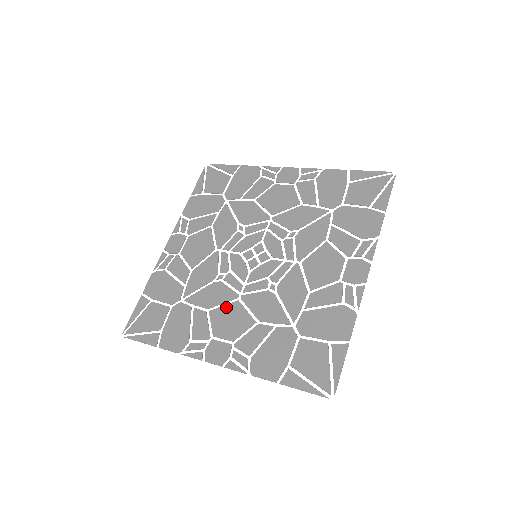
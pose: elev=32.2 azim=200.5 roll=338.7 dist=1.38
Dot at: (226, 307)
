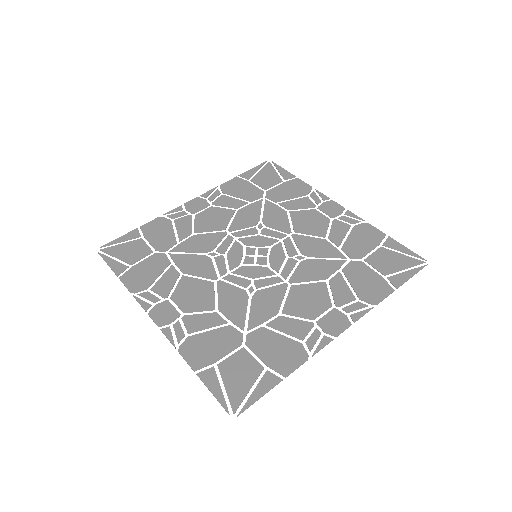
Dot at: (199, 281)
